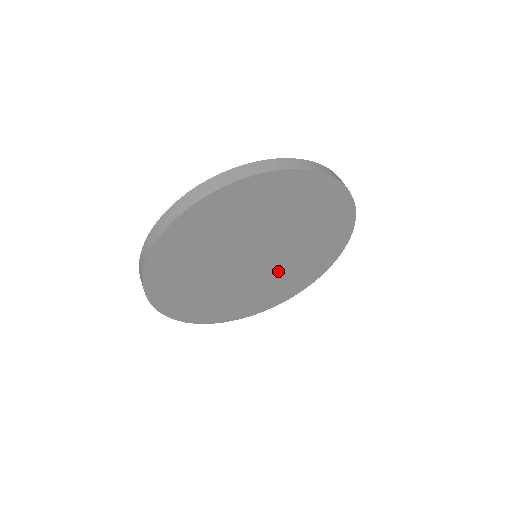
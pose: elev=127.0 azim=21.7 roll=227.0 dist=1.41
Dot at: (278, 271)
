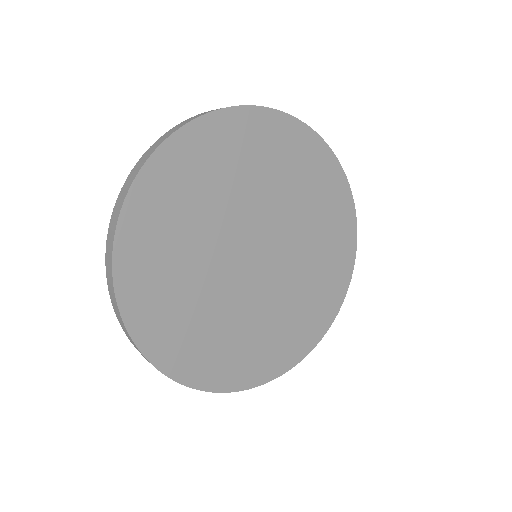
Dot at: (288, 287)
